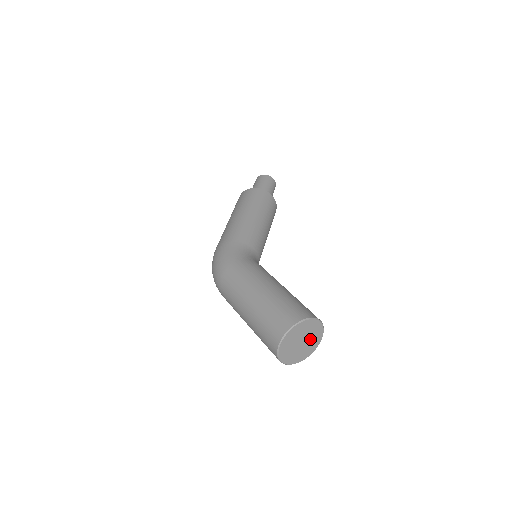
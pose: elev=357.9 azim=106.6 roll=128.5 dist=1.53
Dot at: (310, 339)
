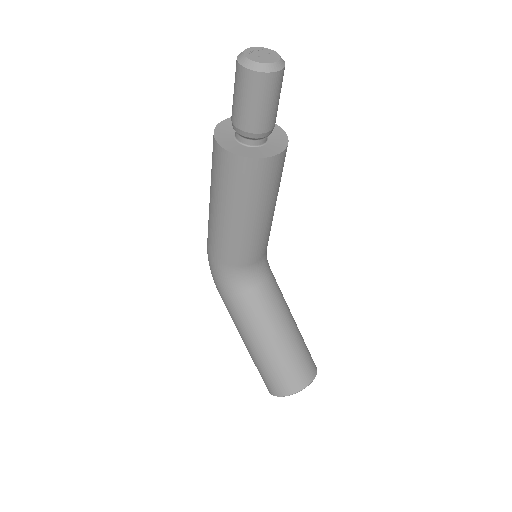
Dot at: occluded
